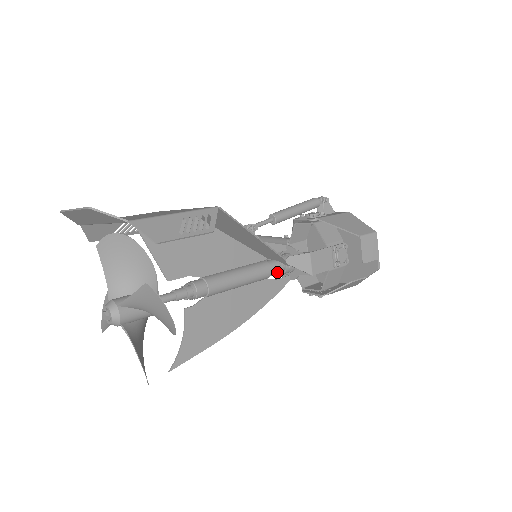
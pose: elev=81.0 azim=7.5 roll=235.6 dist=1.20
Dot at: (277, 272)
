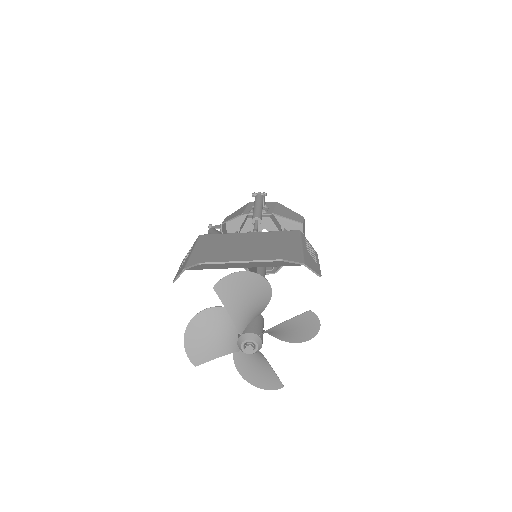
Dot at: occluded
